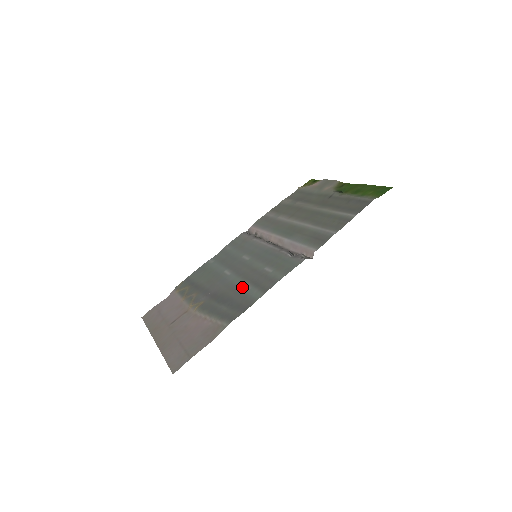
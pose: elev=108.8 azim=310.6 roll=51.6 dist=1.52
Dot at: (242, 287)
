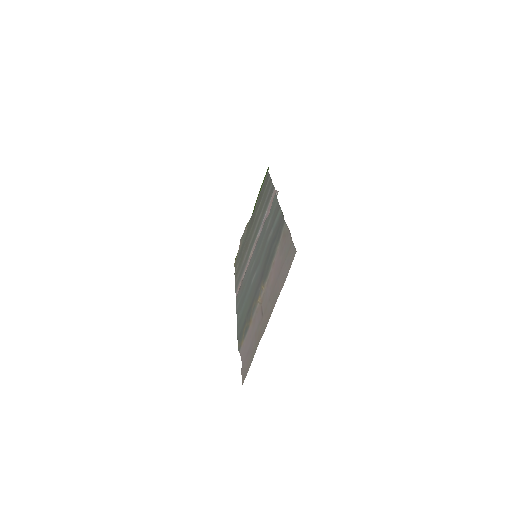
Dot at: (268, 240)
